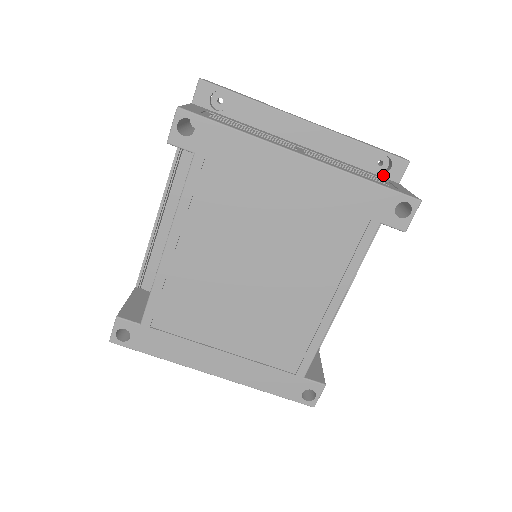
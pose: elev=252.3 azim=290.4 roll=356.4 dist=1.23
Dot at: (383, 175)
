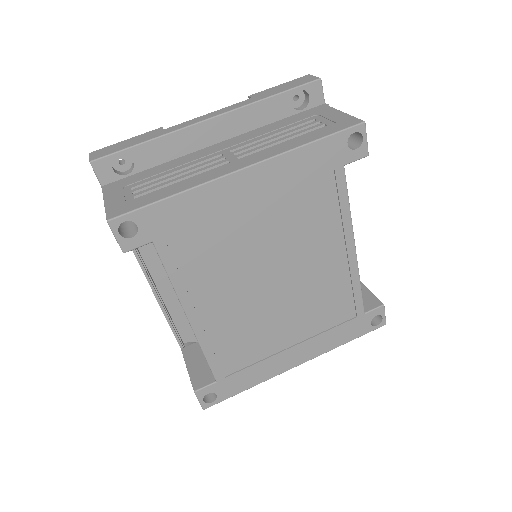
Dot at: (307, 108)
